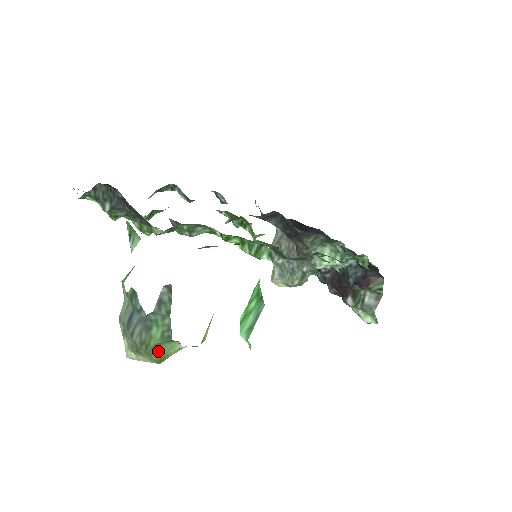
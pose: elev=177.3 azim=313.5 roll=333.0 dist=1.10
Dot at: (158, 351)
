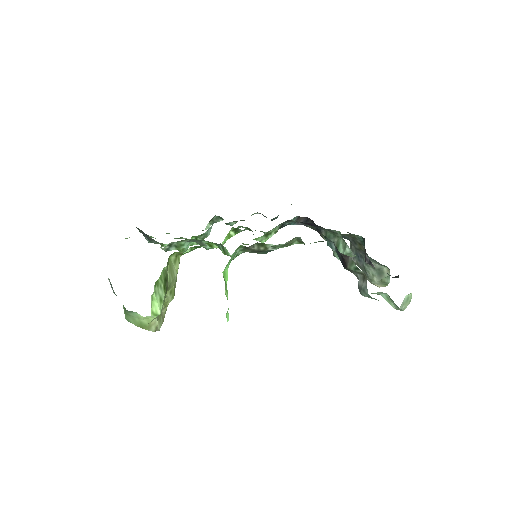
Dot at: (133, 319)
